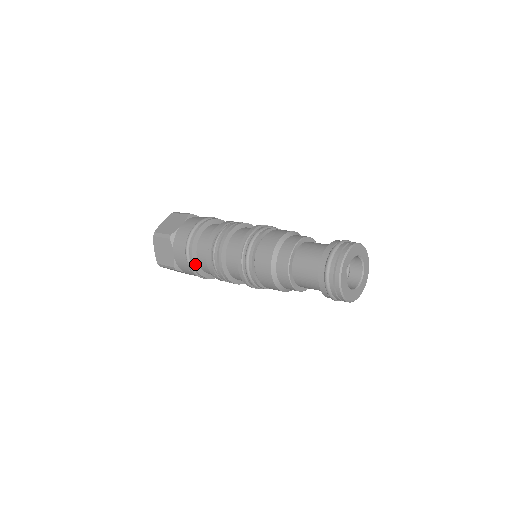
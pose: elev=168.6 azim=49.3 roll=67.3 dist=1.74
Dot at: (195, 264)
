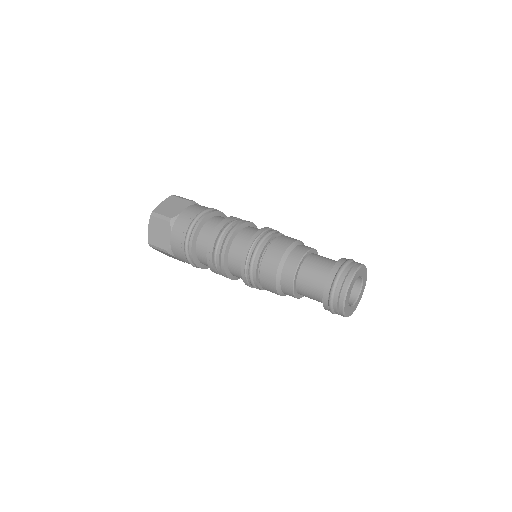
Dot at: (204, 268)
